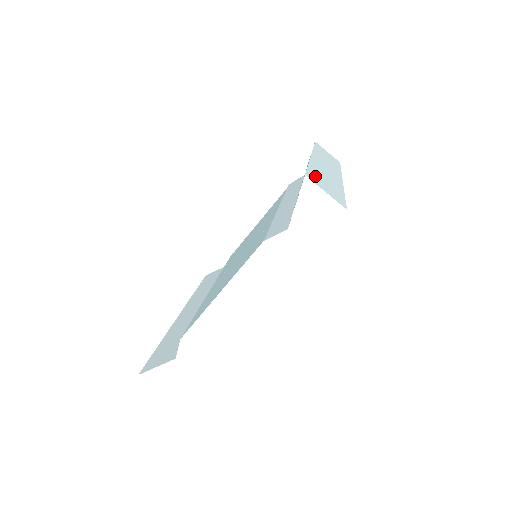
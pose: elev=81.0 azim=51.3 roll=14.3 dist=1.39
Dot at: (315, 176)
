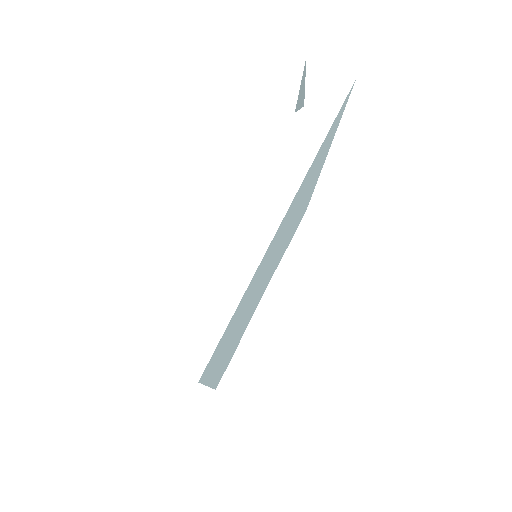
Dot at: occluded
